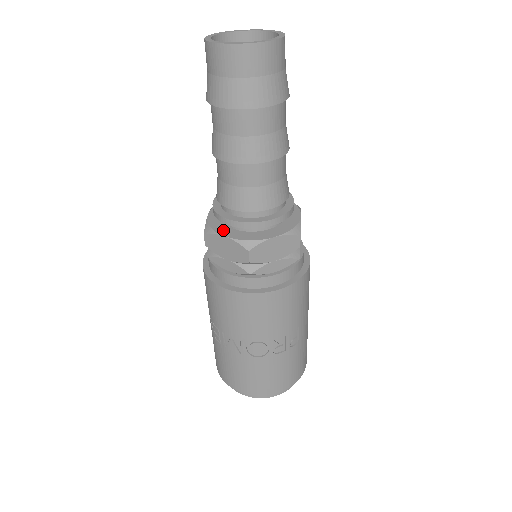
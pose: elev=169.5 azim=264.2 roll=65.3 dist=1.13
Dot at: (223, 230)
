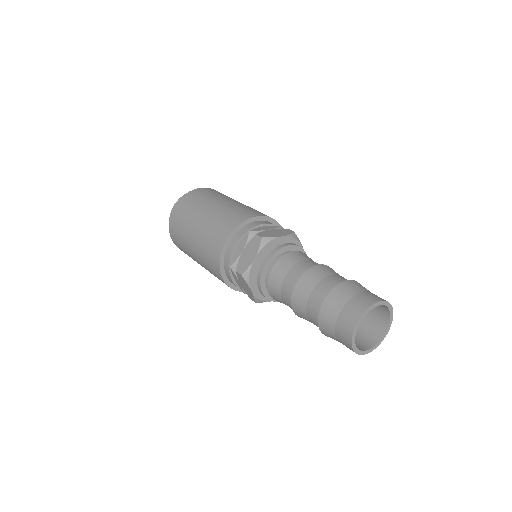
Dot at: occluded
